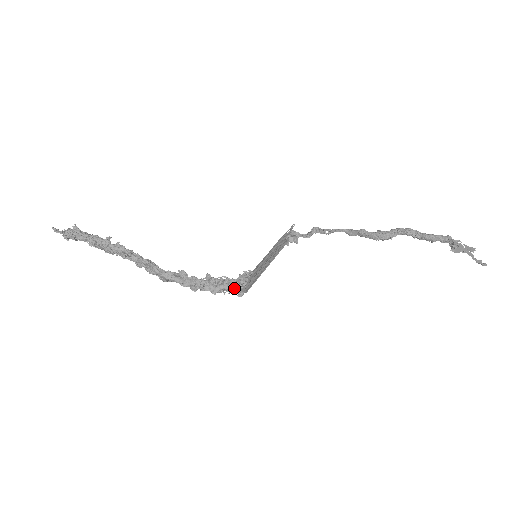
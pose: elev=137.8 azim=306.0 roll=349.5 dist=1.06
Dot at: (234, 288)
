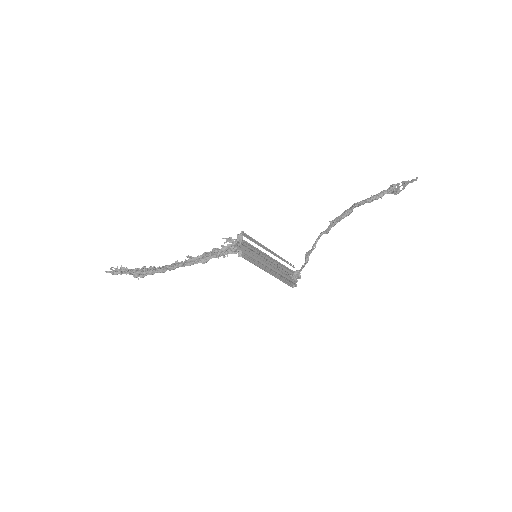
Dot at: (233, 248)
